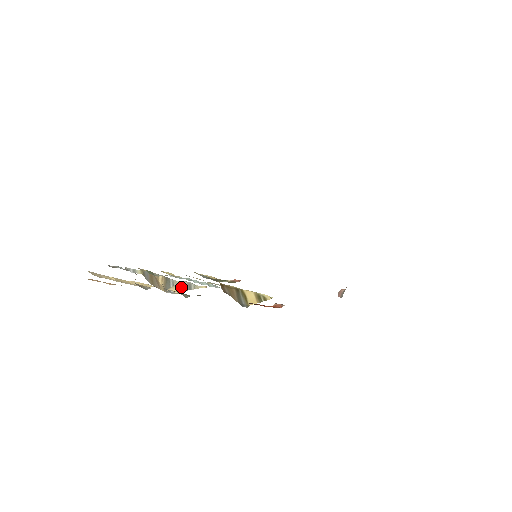
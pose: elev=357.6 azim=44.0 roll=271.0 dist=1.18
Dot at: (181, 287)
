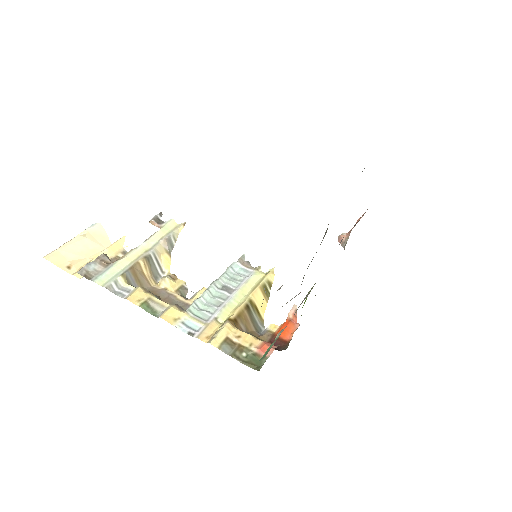
Dot at: (164, 254)
